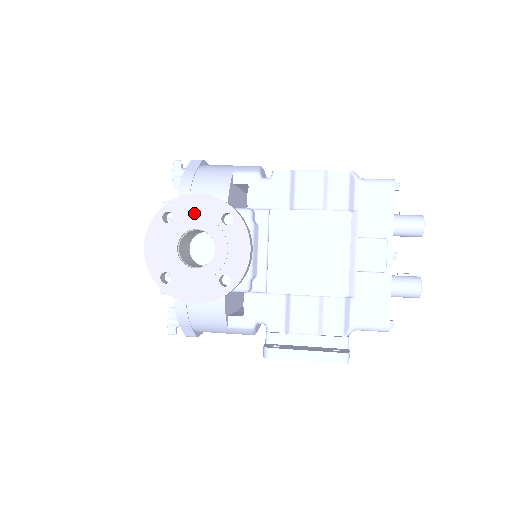
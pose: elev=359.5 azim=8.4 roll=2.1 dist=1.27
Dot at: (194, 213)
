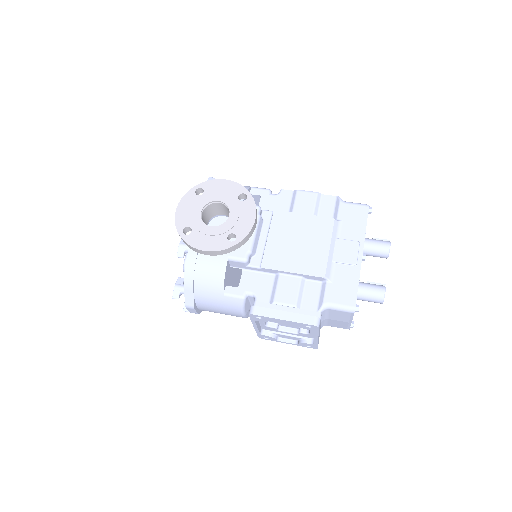
Dot at: (219, 191)
